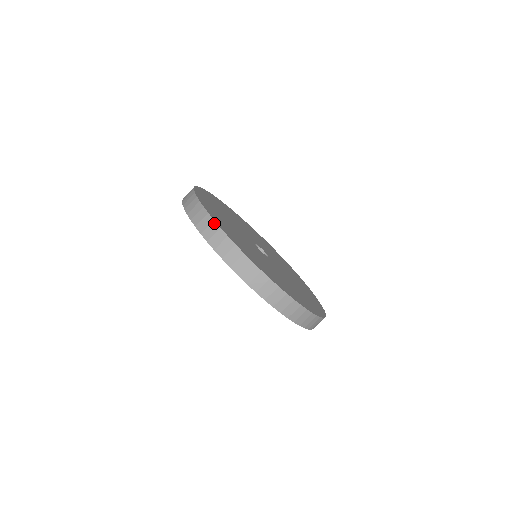
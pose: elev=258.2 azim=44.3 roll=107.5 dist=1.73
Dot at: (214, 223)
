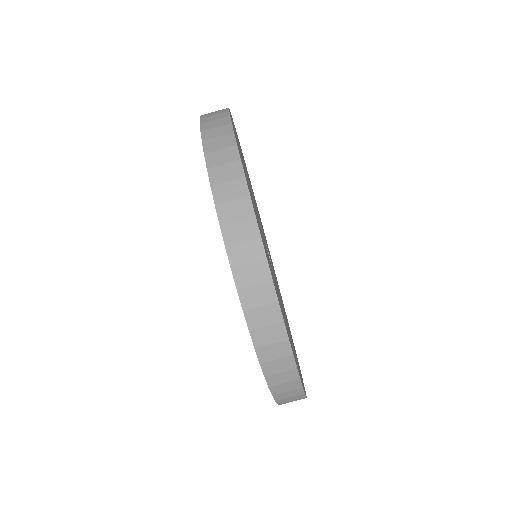
Dot at: (271, 287)
